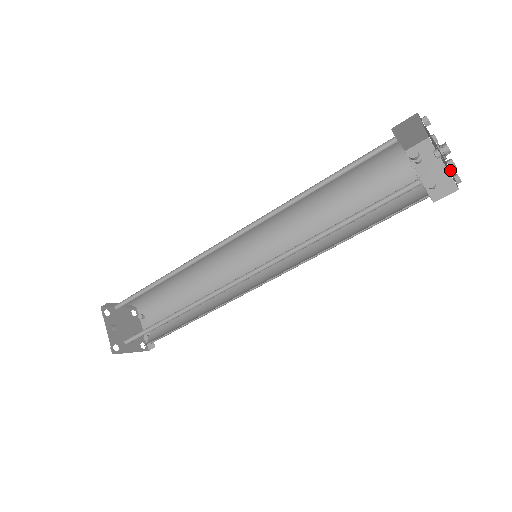
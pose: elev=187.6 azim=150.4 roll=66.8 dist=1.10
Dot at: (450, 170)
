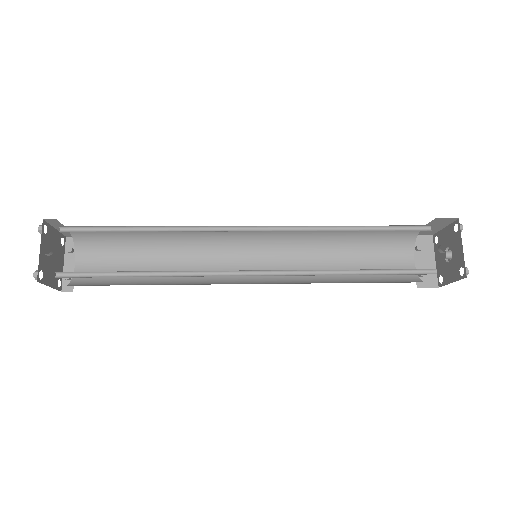
Dot at: (459, 274)
